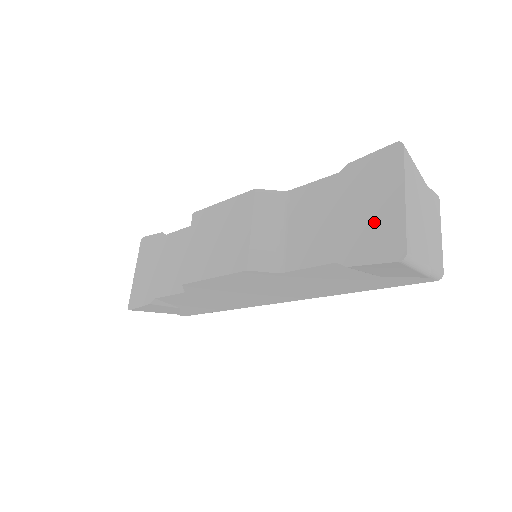
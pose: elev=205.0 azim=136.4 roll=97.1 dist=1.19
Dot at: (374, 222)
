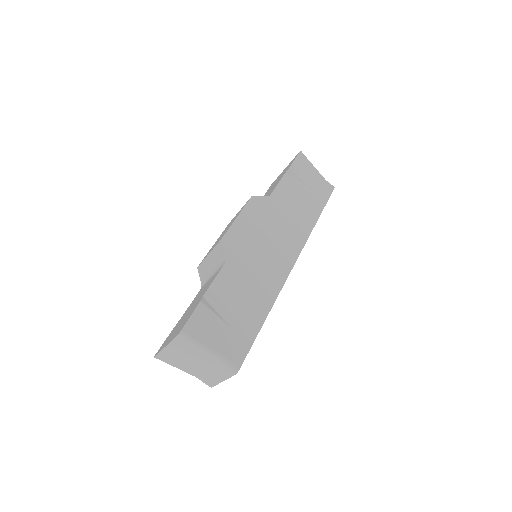
Dot at: (284, 171)
